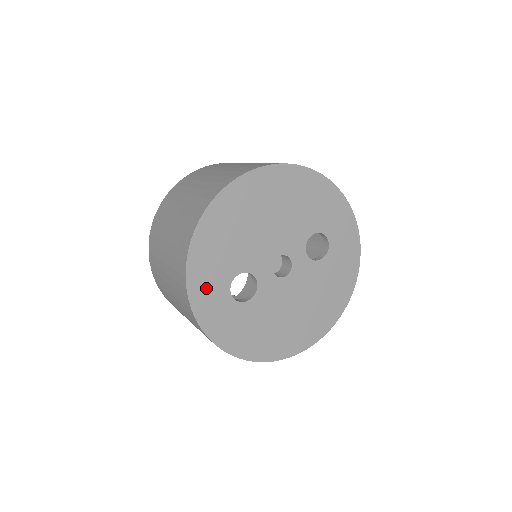
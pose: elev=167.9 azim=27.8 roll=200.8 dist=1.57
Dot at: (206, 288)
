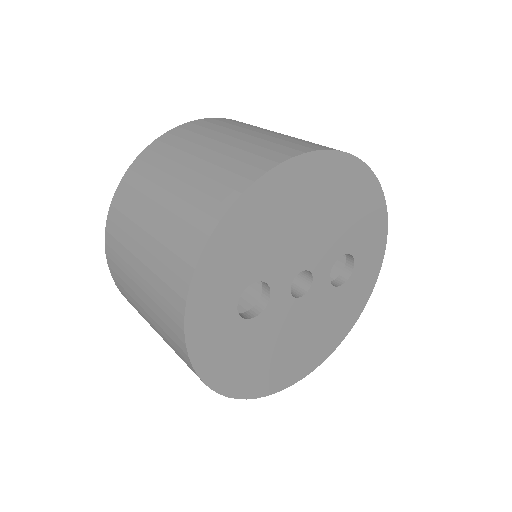
Dot at: (213, 290)
